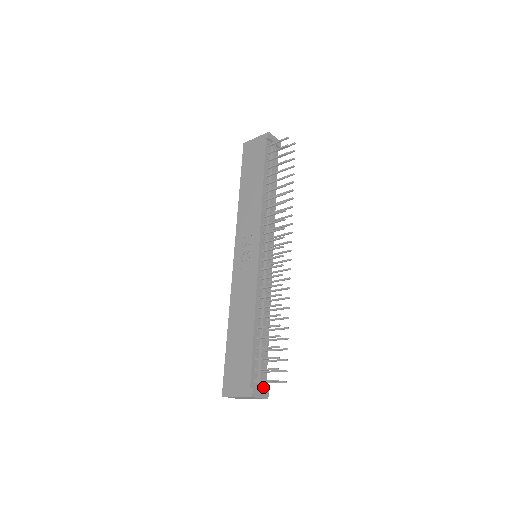
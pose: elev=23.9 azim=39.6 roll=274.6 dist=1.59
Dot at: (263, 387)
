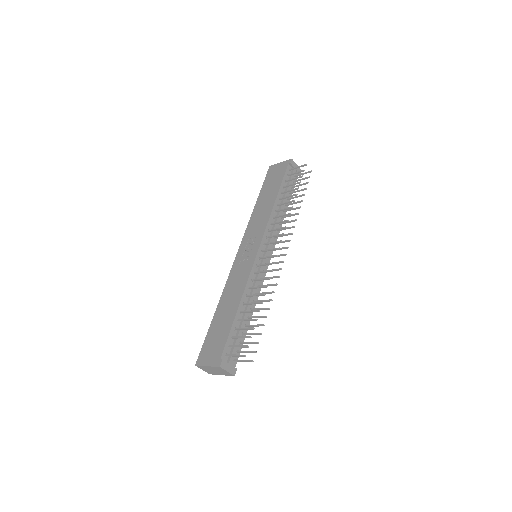
Dot at: (233, 364)
